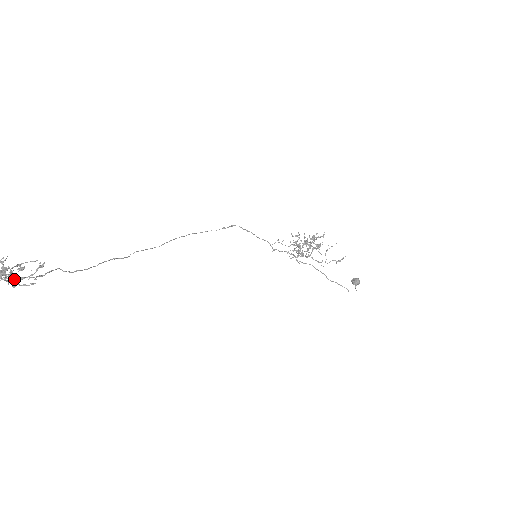
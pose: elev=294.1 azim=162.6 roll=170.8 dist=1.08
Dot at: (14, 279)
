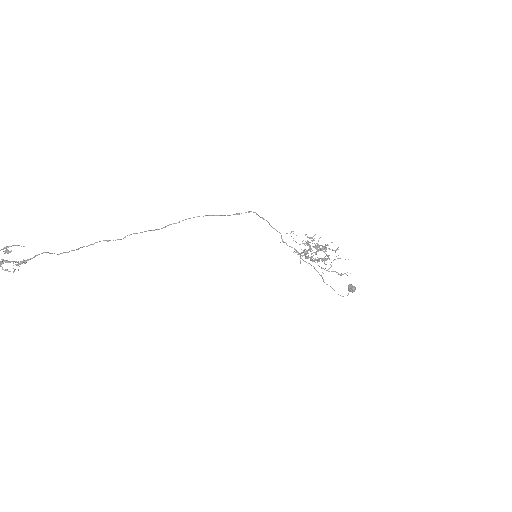
Dot at: out of frame
